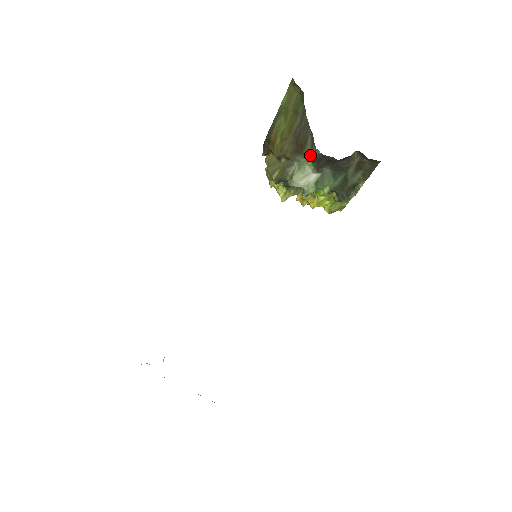
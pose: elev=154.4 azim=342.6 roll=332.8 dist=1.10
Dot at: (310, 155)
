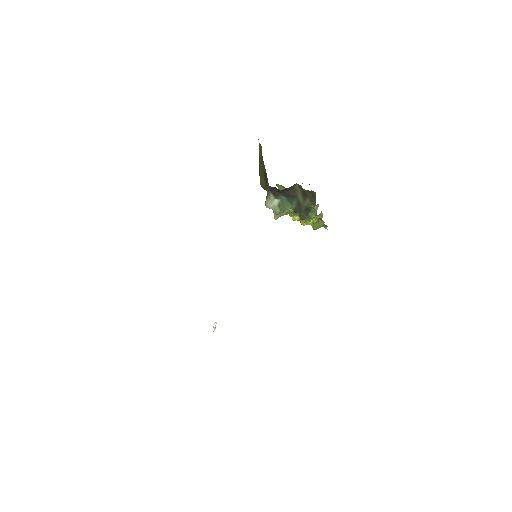
Dot at: (268, 187)
